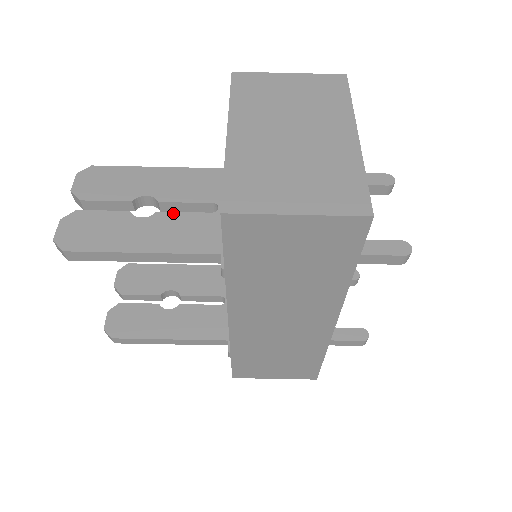
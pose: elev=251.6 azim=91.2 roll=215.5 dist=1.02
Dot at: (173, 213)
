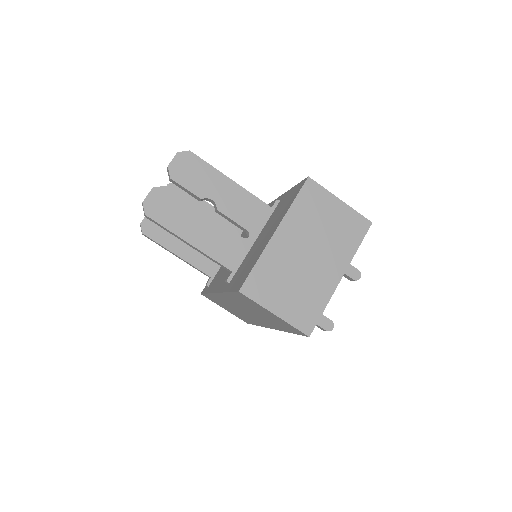
Dot at: (221, 224)
